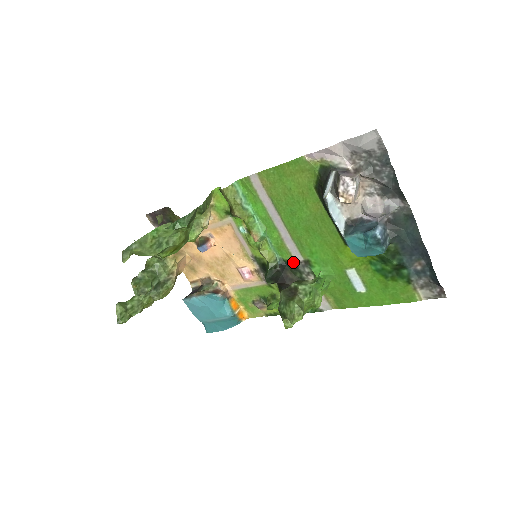
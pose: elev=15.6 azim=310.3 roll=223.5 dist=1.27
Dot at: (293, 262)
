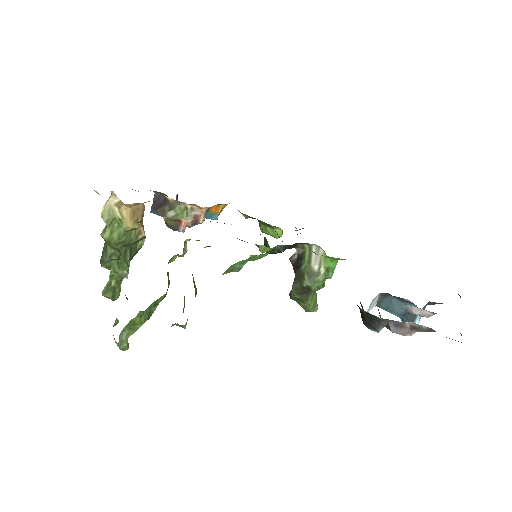
Dot at: occluded
